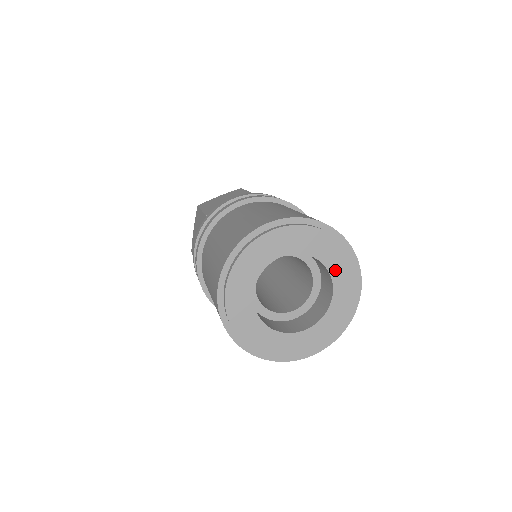
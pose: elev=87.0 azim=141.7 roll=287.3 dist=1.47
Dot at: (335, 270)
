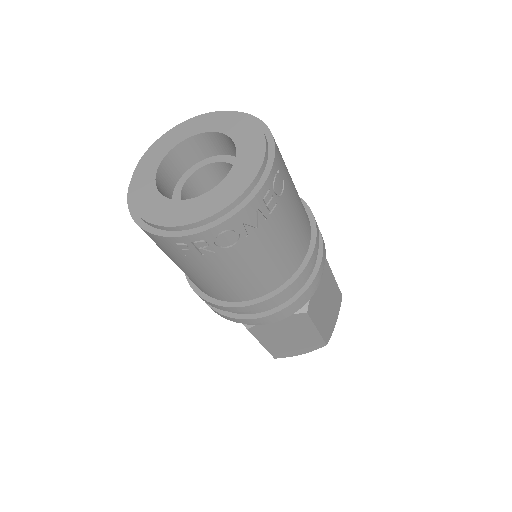
Dot at: (242, 142)
